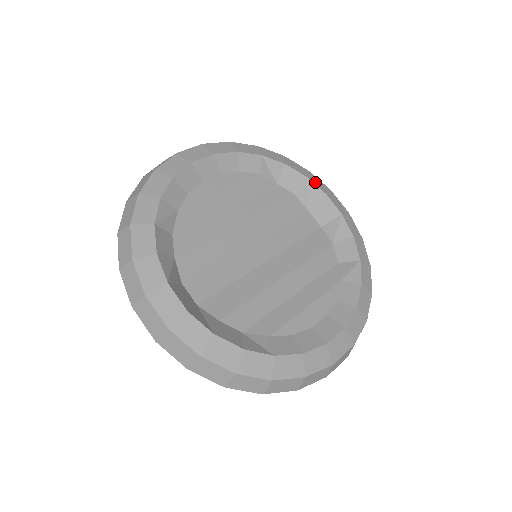
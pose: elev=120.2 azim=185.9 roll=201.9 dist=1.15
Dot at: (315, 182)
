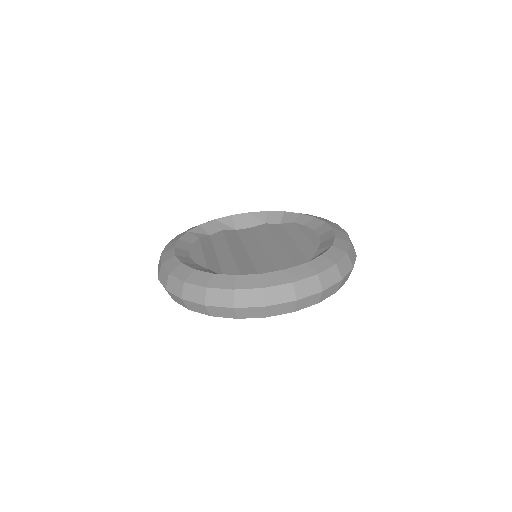
Dot at: (220, 218)
